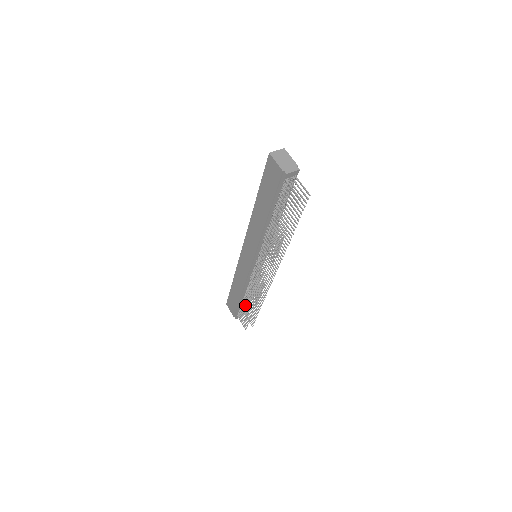
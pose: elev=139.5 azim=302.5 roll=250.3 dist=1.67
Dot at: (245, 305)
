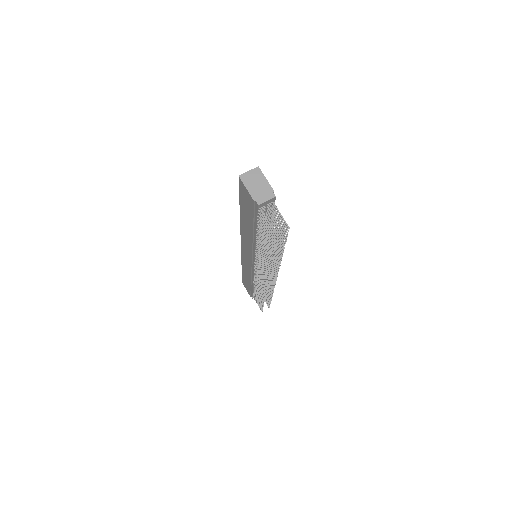
Dot at: (256, 293)
